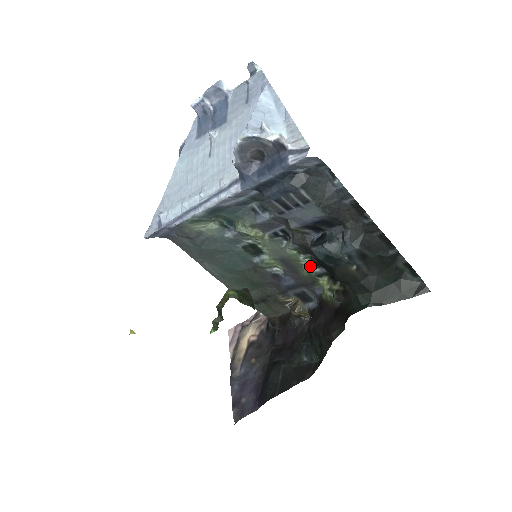
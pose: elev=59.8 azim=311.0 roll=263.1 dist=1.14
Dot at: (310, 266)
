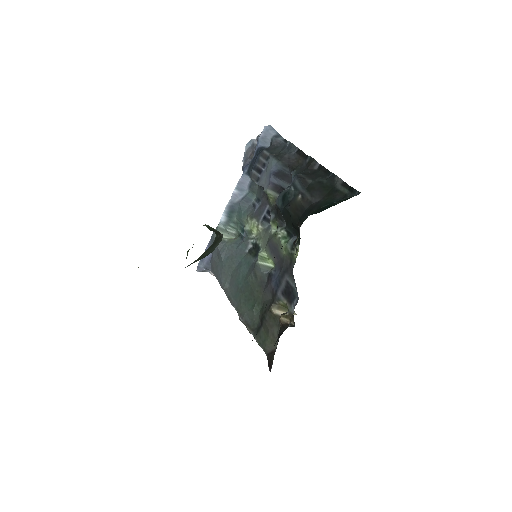
Dot at: (286, 240)
